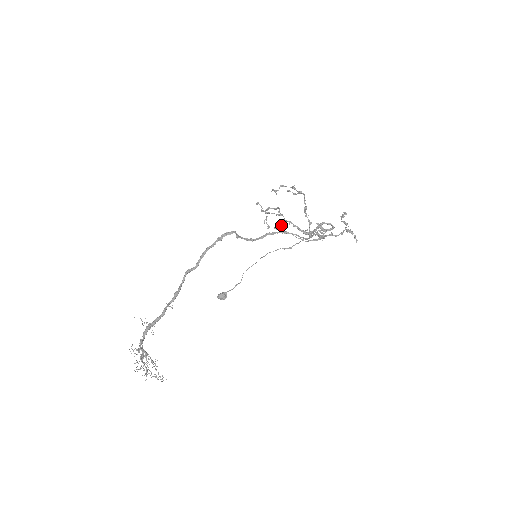
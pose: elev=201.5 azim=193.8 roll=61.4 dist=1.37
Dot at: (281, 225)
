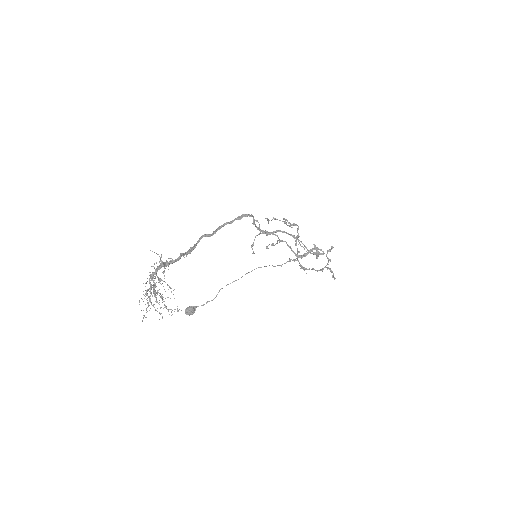
Dot at: occluded
